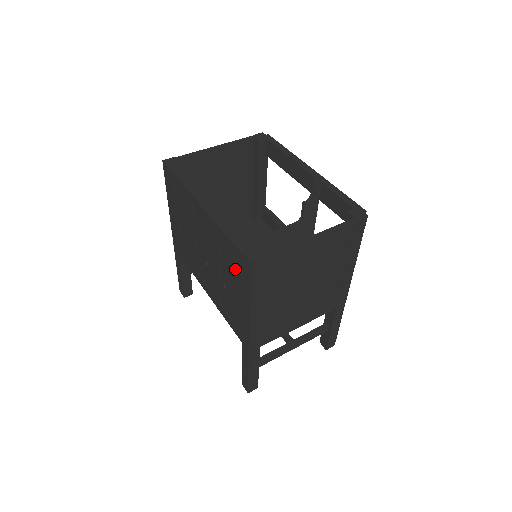
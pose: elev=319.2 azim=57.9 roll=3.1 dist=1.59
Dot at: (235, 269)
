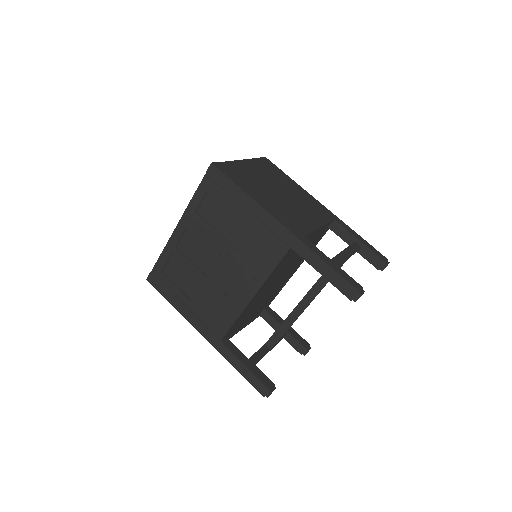
Dot at: (218, 199)
